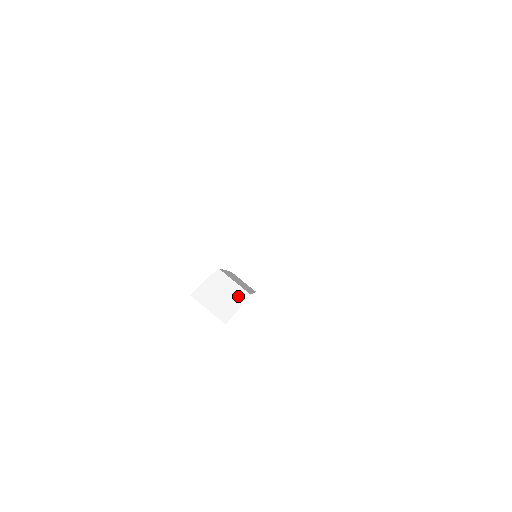
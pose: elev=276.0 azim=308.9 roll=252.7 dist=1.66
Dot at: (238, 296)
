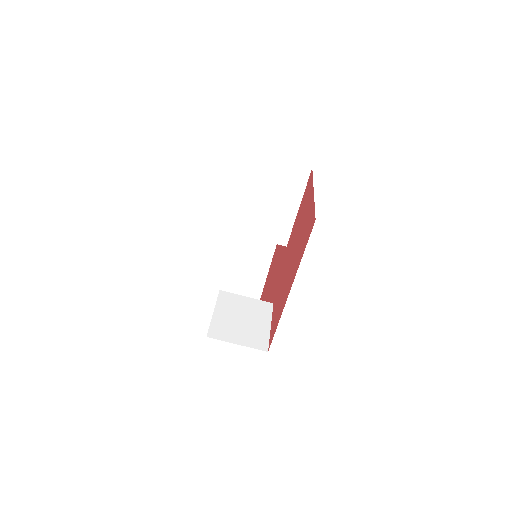
Dot at: (261, 311)
